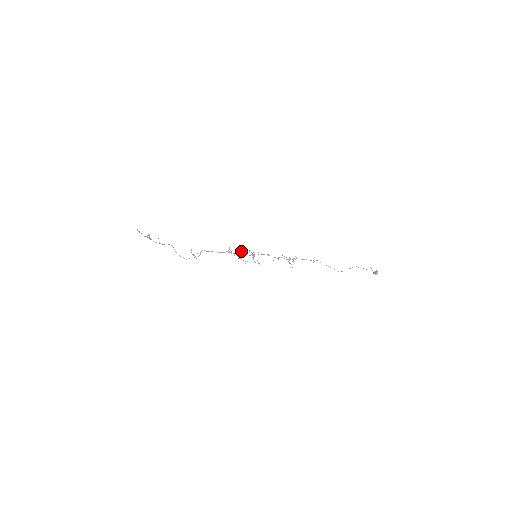
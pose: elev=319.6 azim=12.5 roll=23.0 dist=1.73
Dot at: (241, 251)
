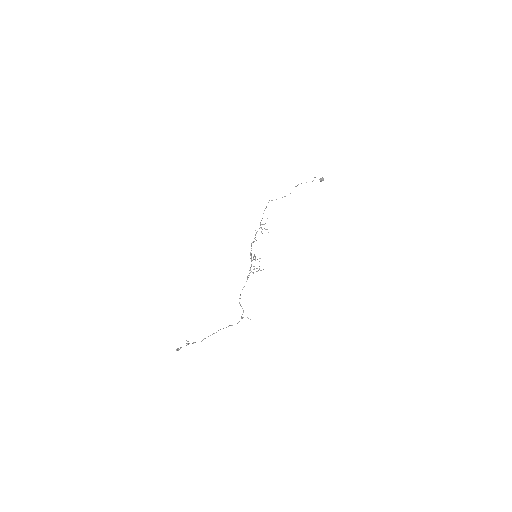
Dot at: (250, 267)
